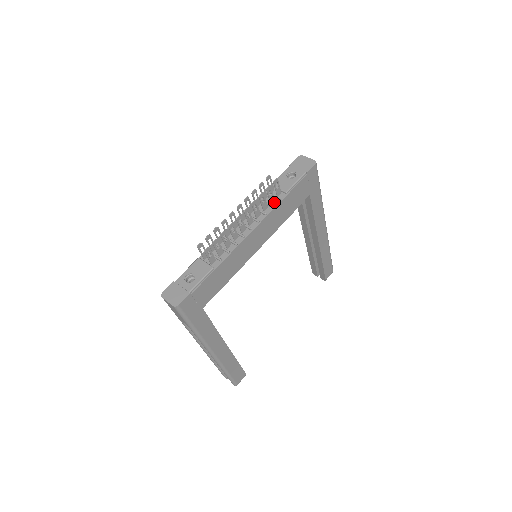
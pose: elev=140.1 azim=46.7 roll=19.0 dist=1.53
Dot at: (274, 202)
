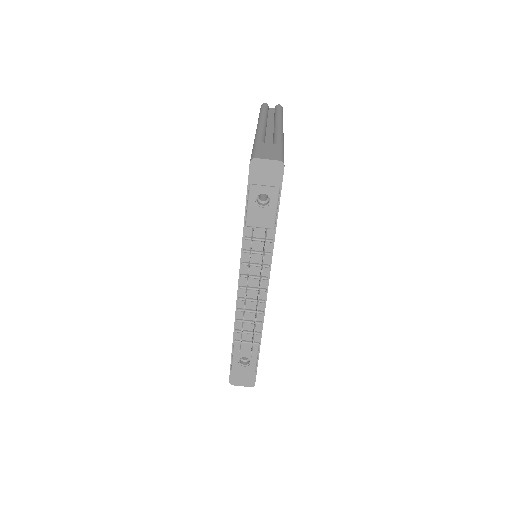
Dot at: (267, 246)
